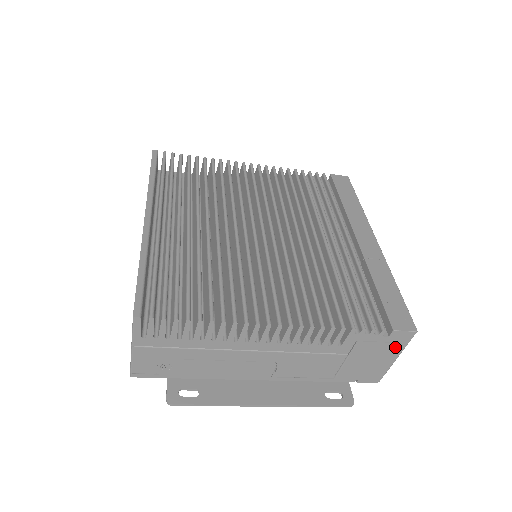
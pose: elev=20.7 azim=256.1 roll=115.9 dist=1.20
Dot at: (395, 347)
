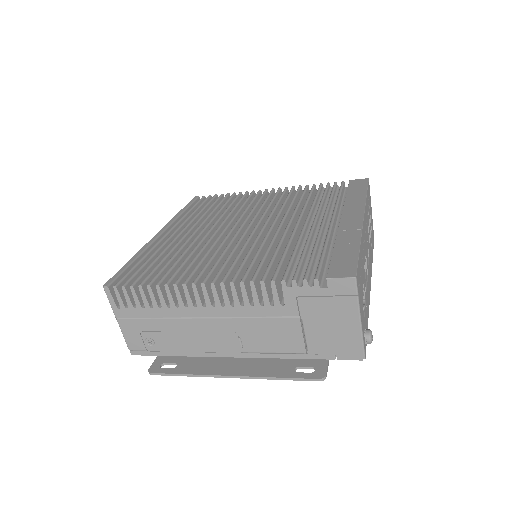
Dot at: (345, 303)
